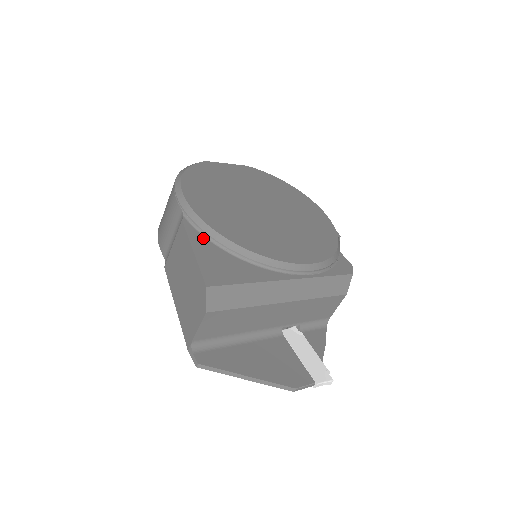
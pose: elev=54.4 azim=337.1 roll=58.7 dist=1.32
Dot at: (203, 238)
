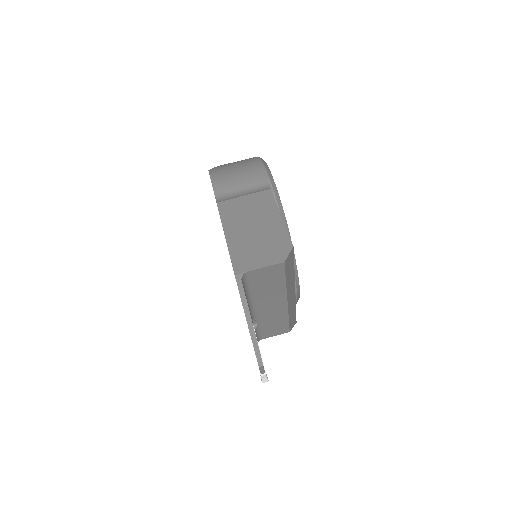
Dot at: occluded
